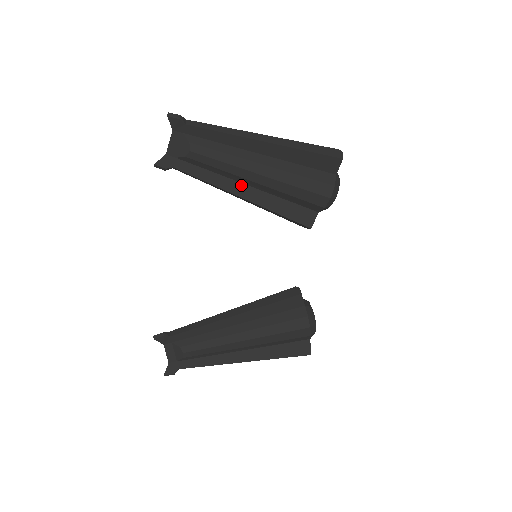
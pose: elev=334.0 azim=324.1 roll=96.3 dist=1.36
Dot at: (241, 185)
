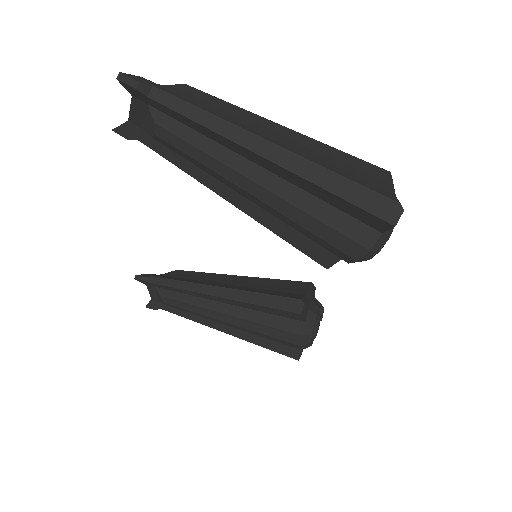
Dot at: (235, 191)
